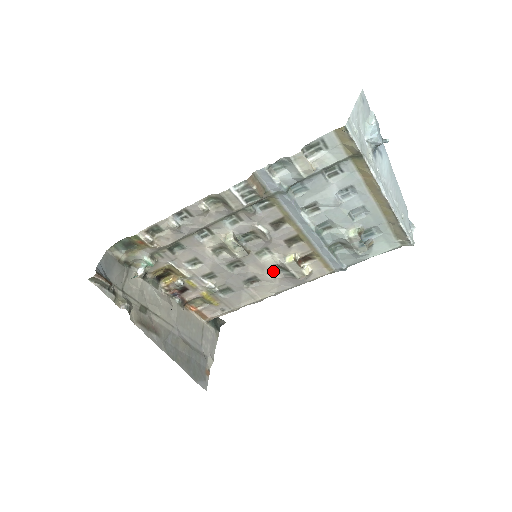
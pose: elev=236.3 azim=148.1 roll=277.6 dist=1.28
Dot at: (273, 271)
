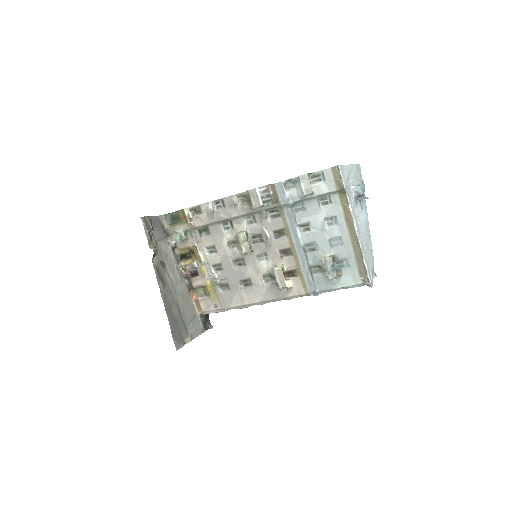
Dot at: (264, 278)
